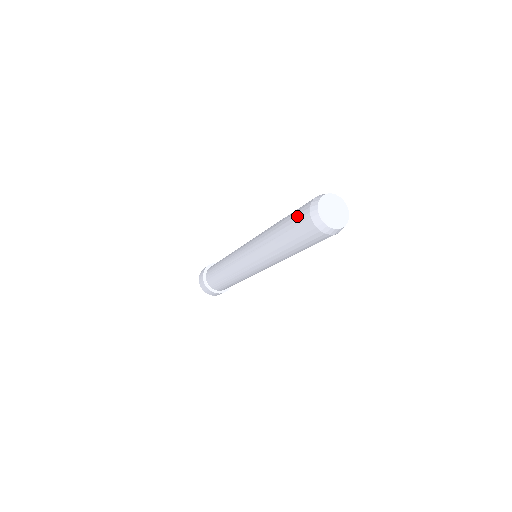
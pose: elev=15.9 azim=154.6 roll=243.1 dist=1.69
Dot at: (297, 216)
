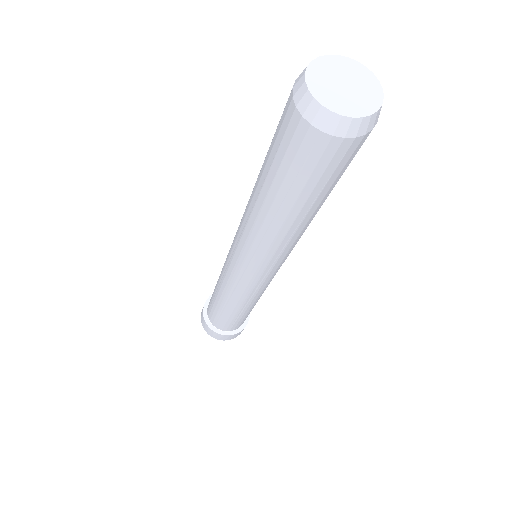
Dot at: occluded
